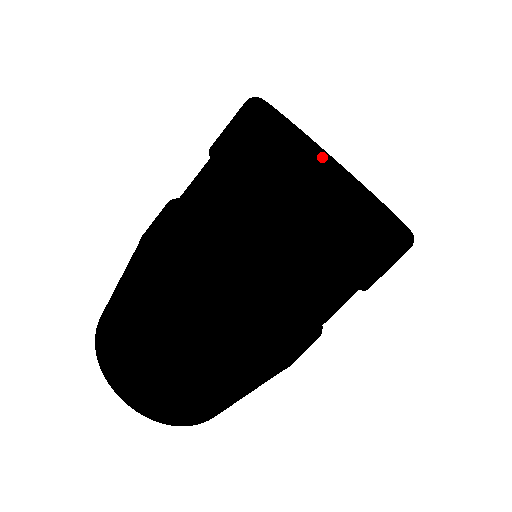
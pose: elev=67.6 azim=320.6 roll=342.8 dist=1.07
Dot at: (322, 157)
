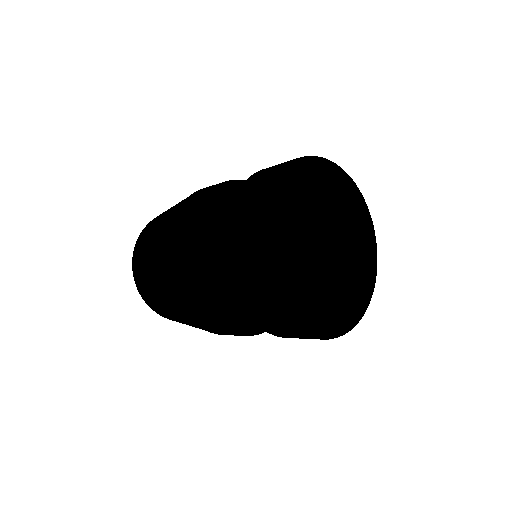
Dot at: (337, 331)
